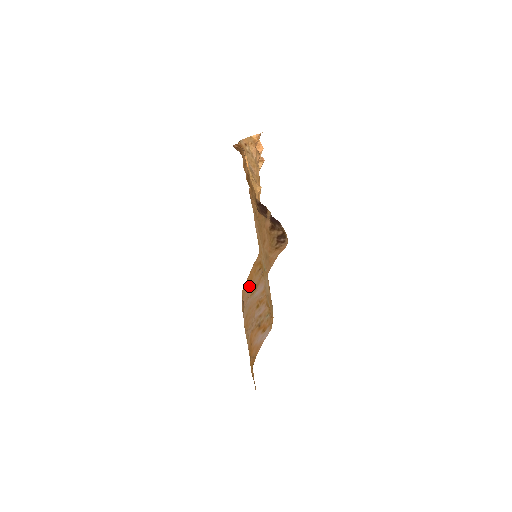
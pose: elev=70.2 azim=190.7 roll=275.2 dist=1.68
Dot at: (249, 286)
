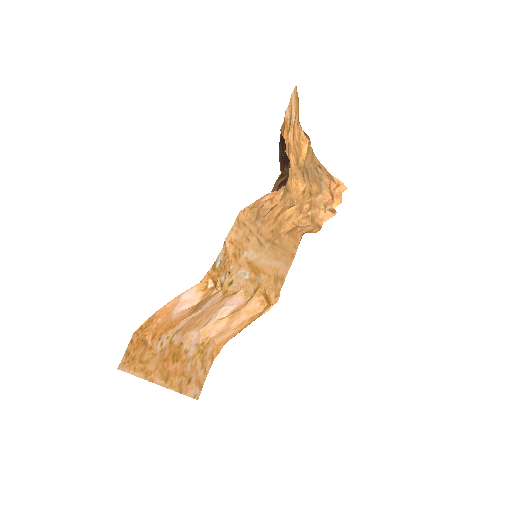
Dot at: (234, 330)
